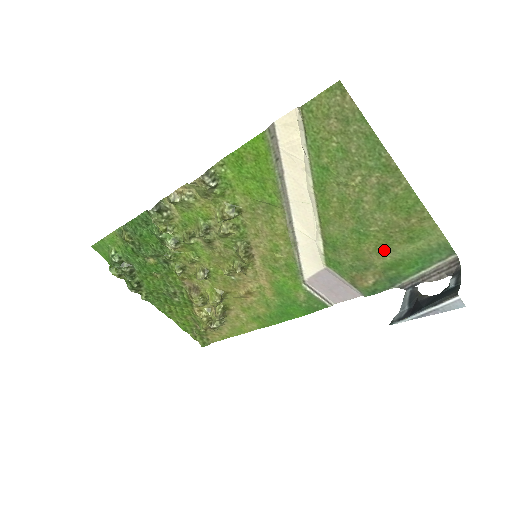
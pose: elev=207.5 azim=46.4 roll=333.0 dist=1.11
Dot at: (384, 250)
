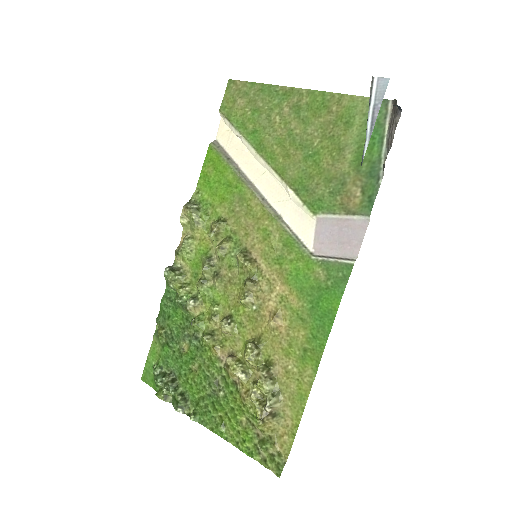
Dot at: (339, 152)
